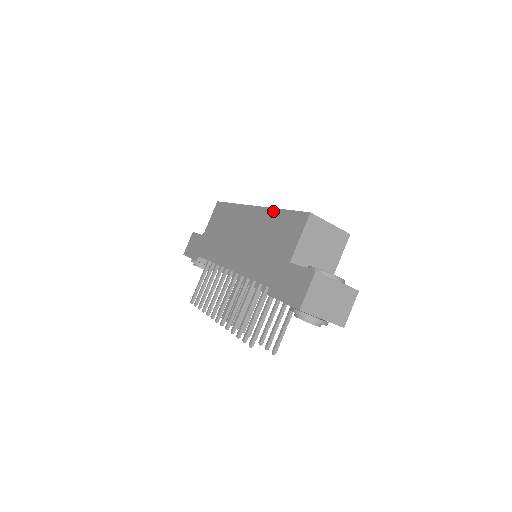
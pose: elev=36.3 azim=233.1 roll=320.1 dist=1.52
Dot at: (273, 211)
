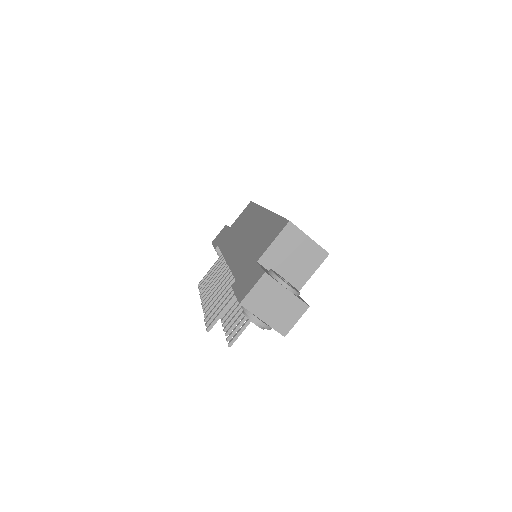
Dot at: (272, 215)
